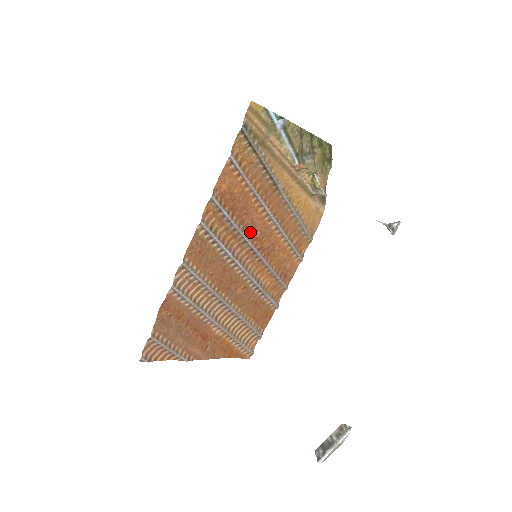
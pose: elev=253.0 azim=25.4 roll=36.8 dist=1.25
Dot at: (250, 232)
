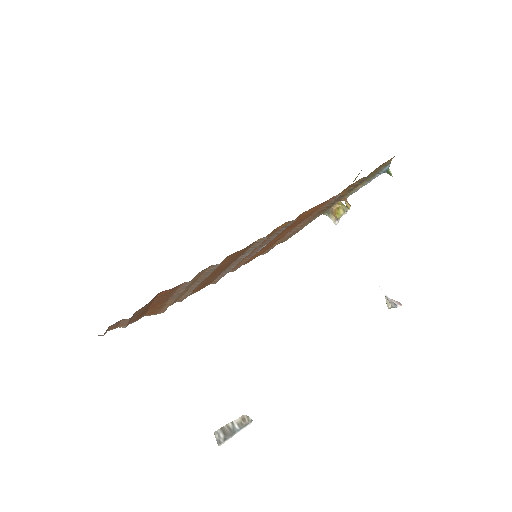
Dot at: occluded
